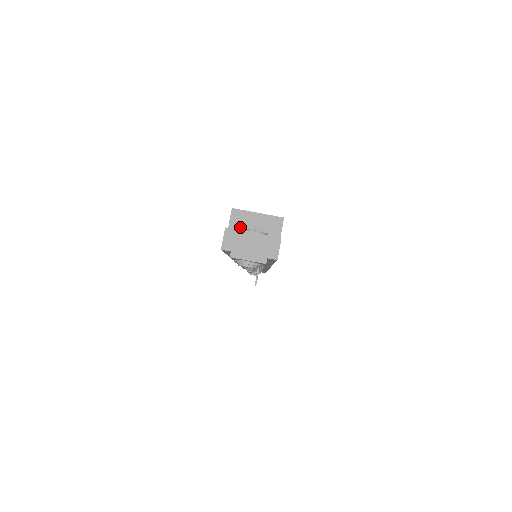
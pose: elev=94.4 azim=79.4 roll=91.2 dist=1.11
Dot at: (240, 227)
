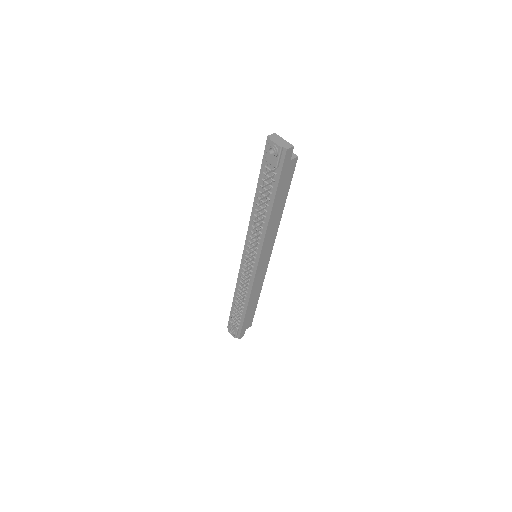
Dot at: occluded
